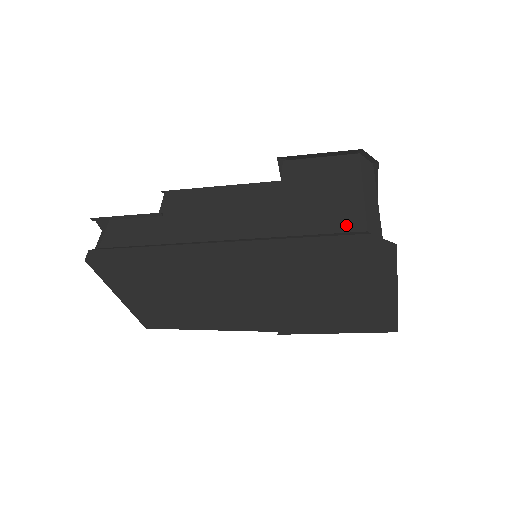
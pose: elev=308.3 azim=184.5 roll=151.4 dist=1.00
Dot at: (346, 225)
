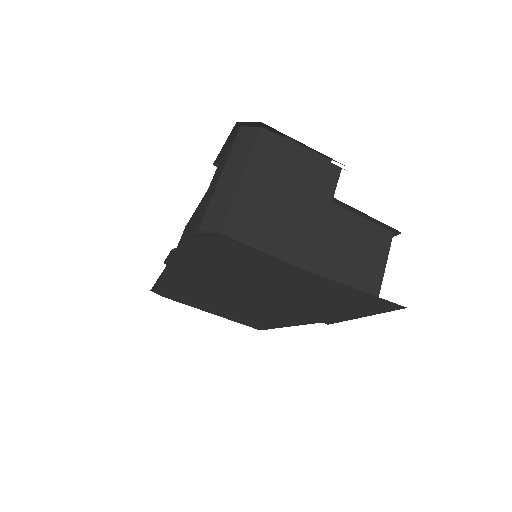
Dot at: (197, 227)
